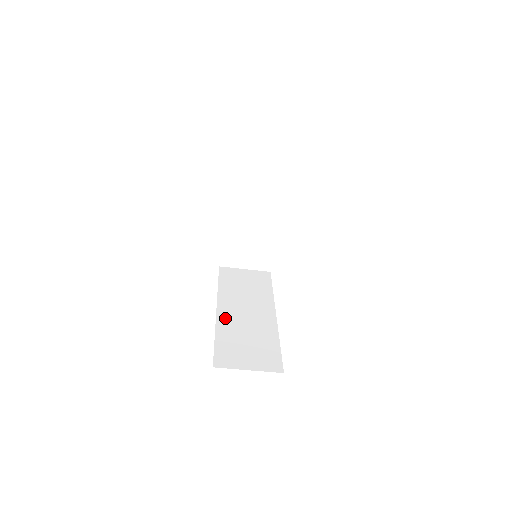
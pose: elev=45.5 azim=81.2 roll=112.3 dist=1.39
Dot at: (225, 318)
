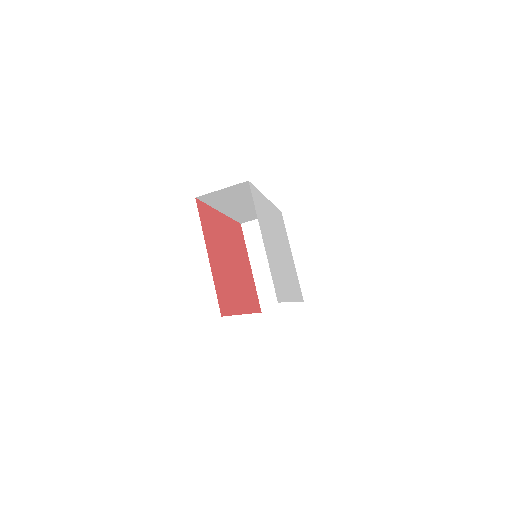
Dot at: occluded
